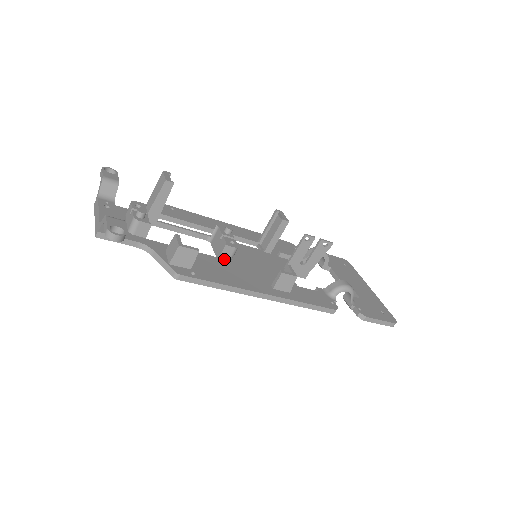
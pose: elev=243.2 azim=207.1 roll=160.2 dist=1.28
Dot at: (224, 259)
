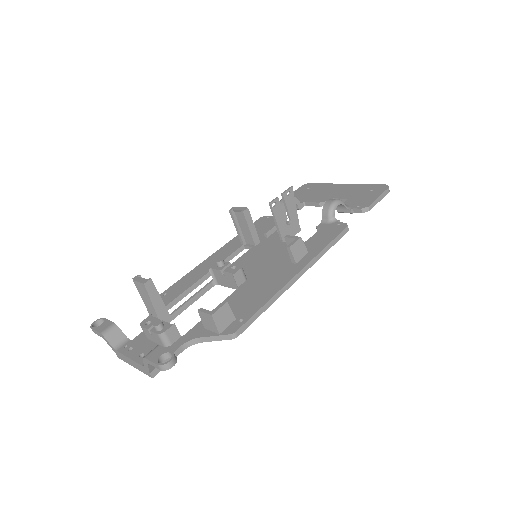
Dot at: (242, 285)
